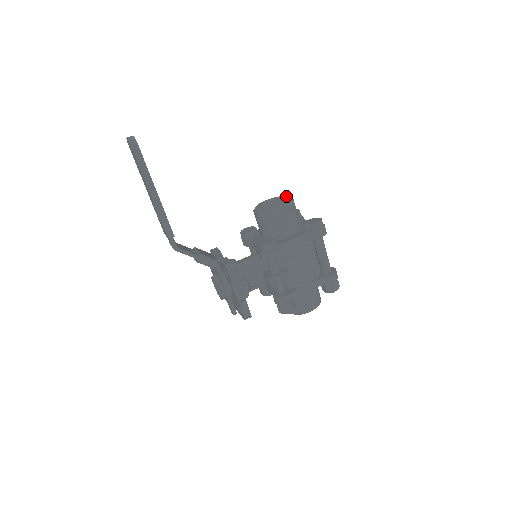
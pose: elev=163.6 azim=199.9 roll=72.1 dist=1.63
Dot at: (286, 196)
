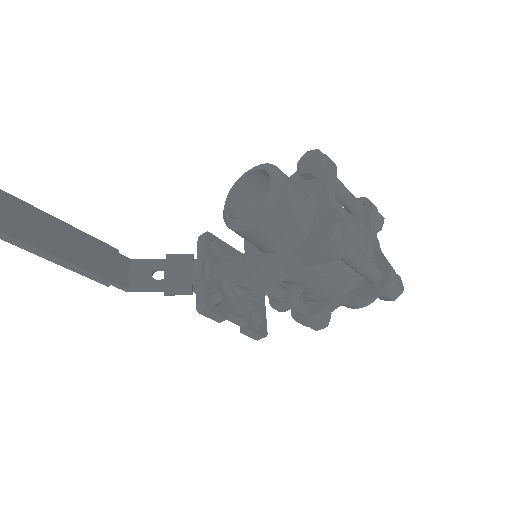
Dot at: (271, 175)
